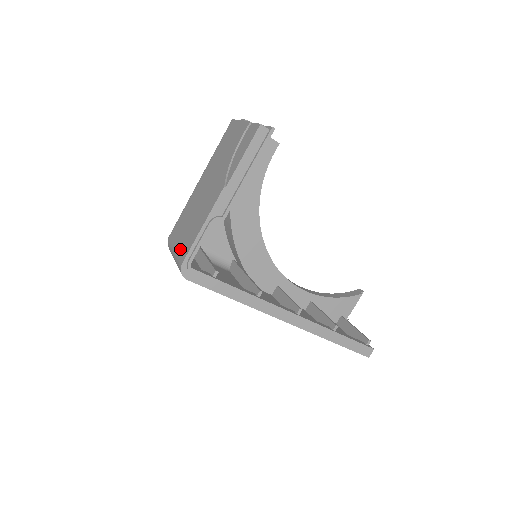
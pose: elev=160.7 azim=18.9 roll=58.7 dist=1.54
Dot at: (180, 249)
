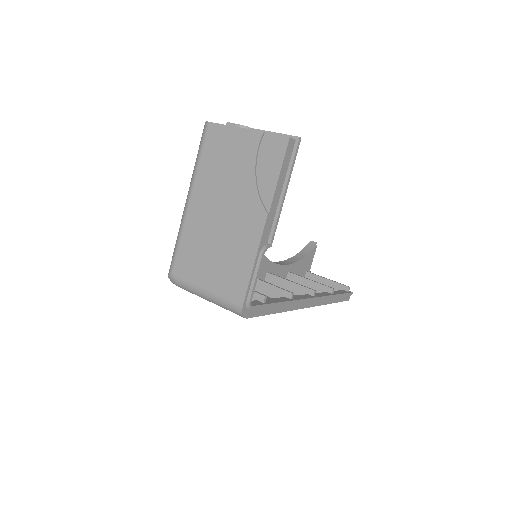
Dot at: (221, 289)
